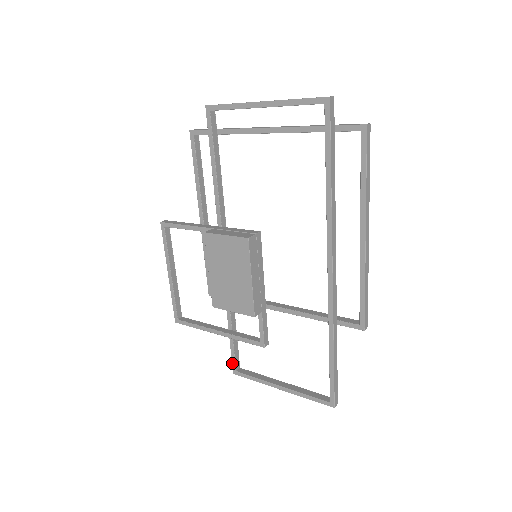
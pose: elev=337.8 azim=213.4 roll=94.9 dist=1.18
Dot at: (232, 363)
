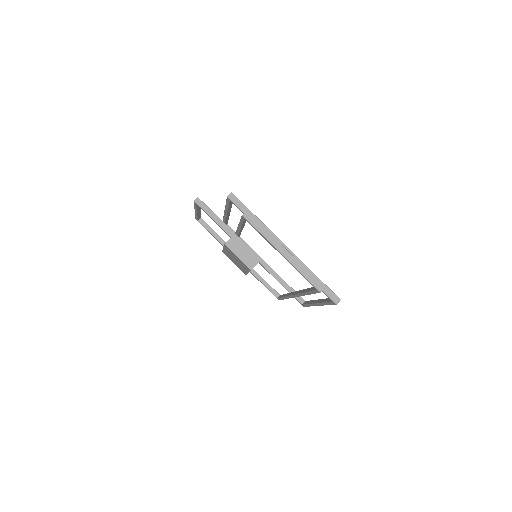
Dot at: occluded
